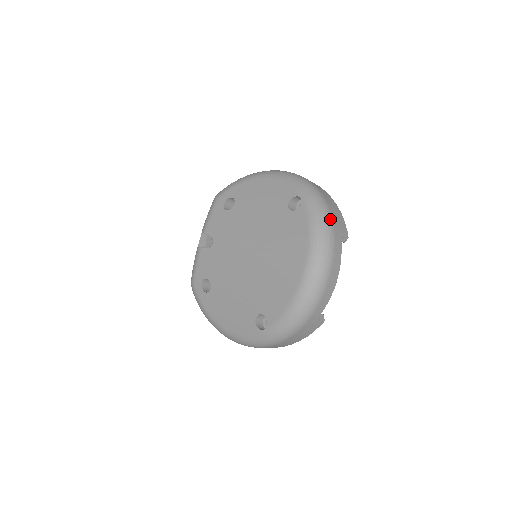
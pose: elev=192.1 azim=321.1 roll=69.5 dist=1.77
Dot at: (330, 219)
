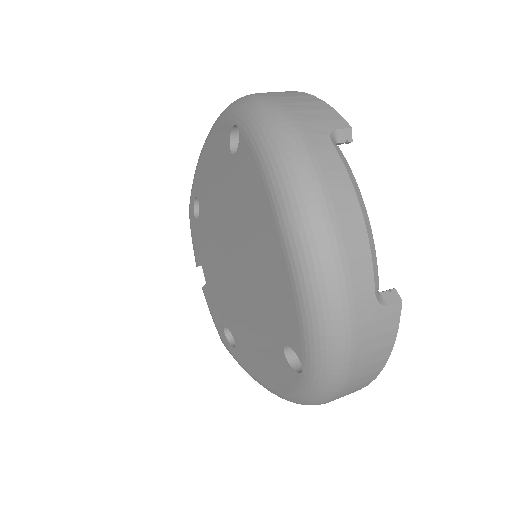
Dot at: (285, 119)
